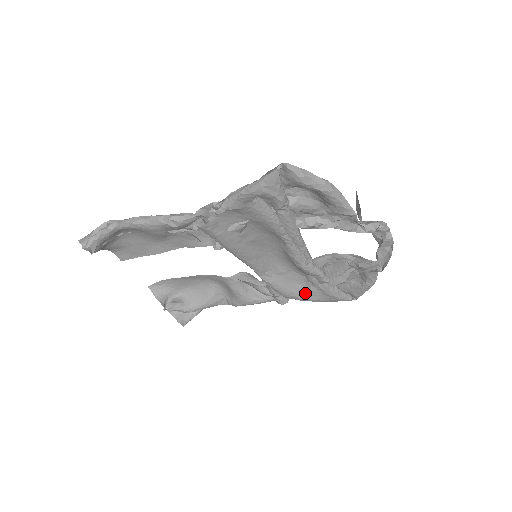
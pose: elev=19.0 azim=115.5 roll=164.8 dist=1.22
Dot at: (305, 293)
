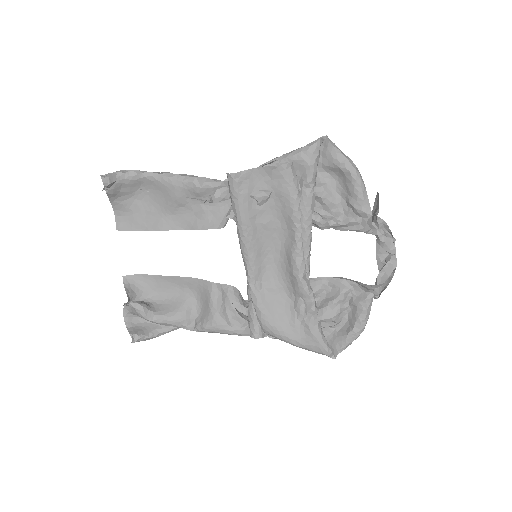
Dot at: (286, 326)
